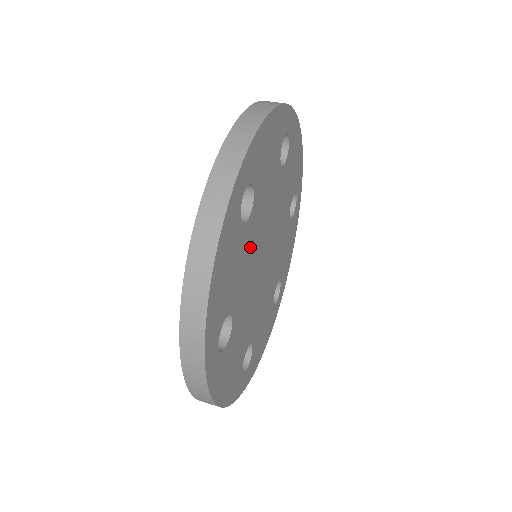
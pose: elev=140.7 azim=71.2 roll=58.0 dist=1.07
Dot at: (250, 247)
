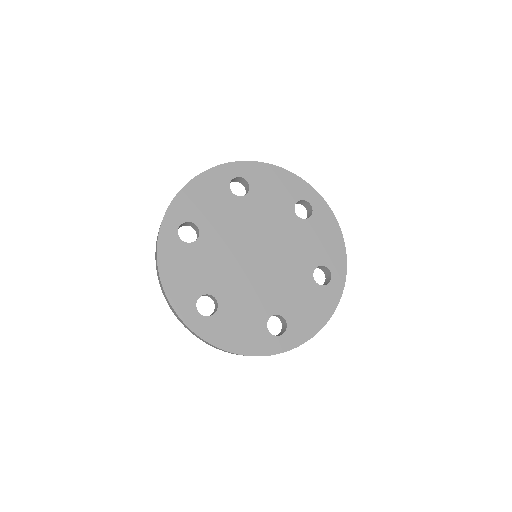
Dot at: (236, 217)
